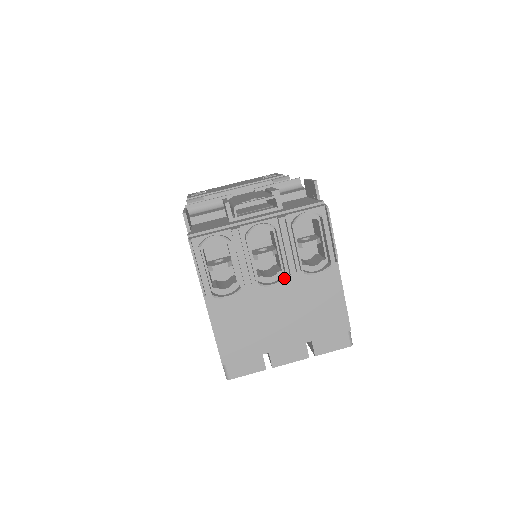
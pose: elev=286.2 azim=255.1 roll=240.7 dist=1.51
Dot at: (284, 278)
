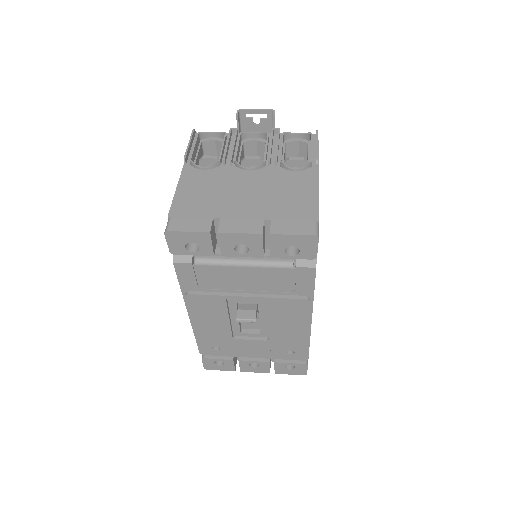
Dot at: (261, 163)
